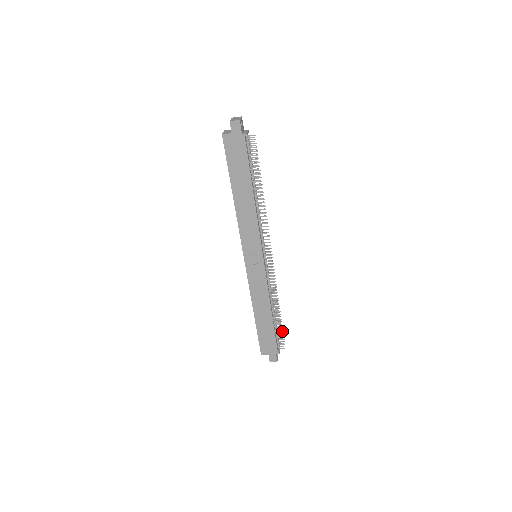
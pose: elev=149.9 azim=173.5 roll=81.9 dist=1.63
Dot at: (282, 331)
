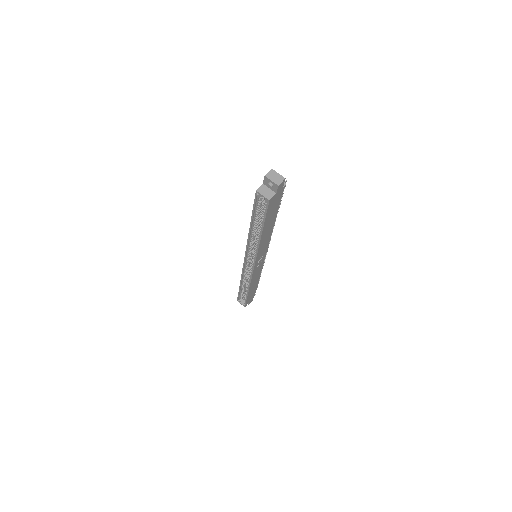
Dot at: occluded
